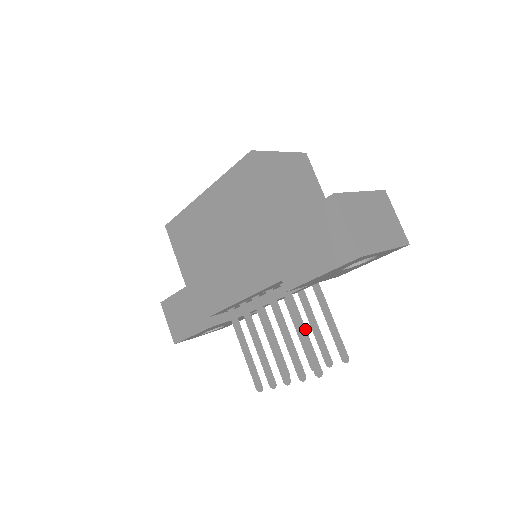
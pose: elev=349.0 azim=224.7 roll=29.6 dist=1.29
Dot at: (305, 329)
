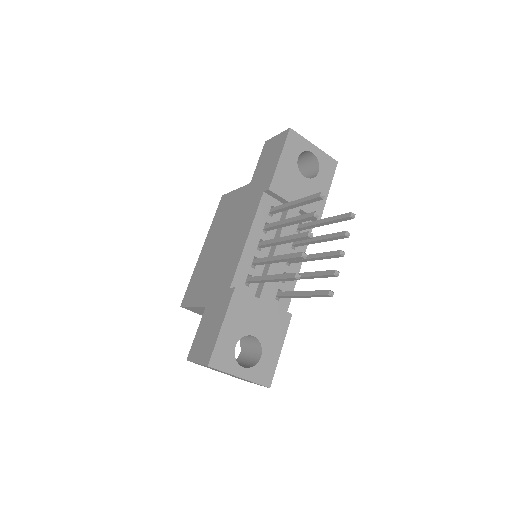
Dot at: occluded
